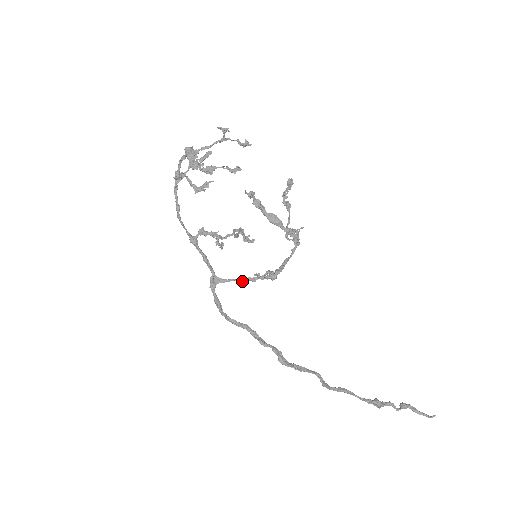
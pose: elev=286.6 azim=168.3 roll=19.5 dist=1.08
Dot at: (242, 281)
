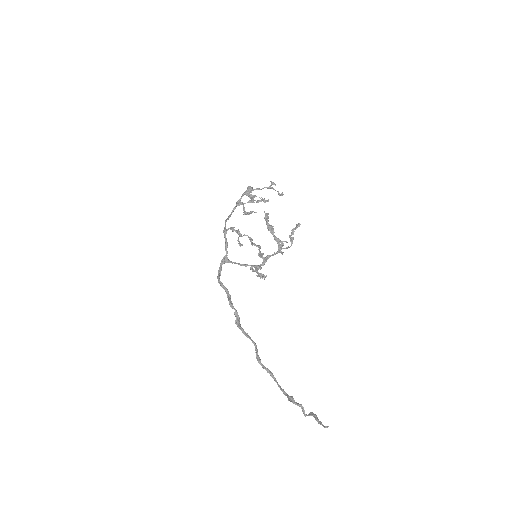
Dot at: (240, 265)
